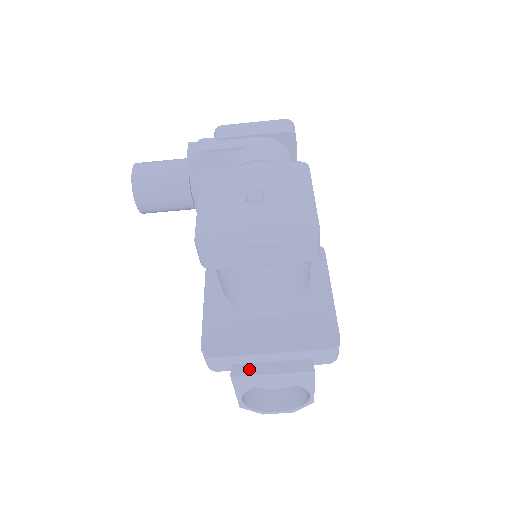
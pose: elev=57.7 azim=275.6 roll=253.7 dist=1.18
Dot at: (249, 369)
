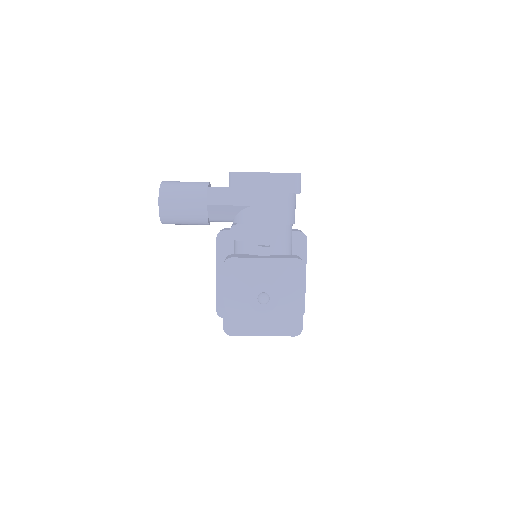
Dot at: occluded
